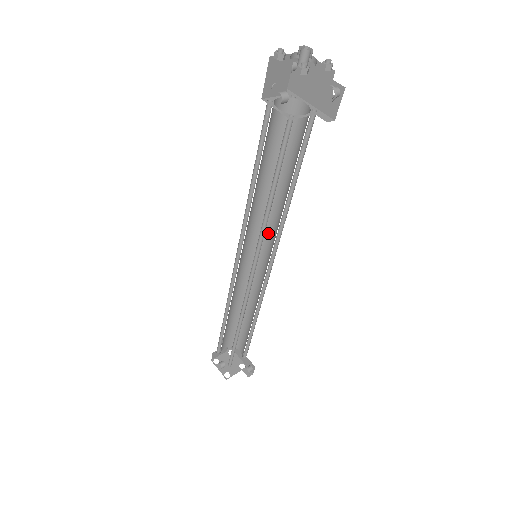
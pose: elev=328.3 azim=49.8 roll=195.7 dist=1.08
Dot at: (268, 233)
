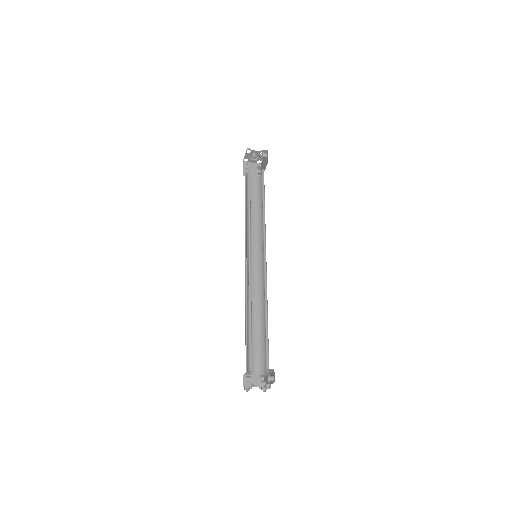
Dot at: occluded
